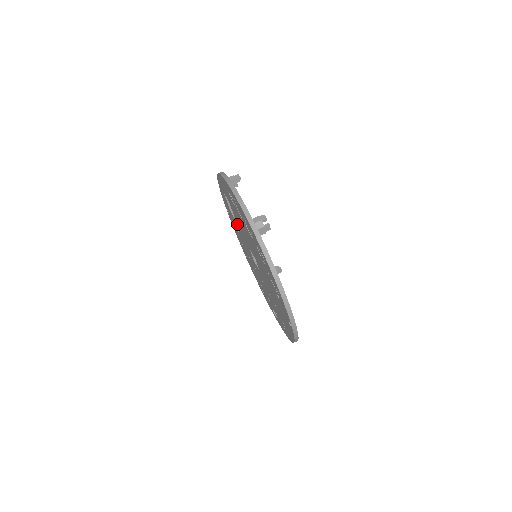
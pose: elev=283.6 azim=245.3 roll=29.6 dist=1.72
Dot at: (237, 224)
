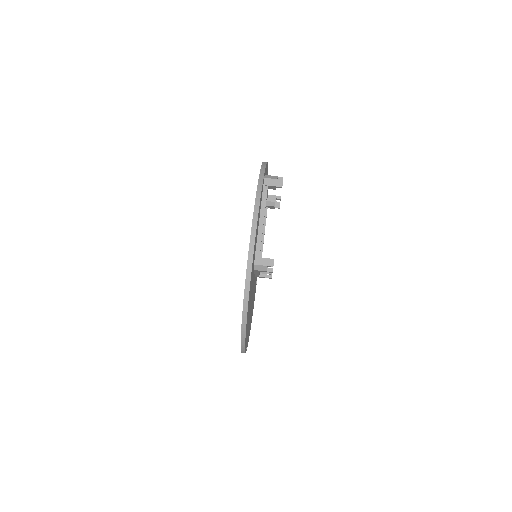
Dot at: occluded
